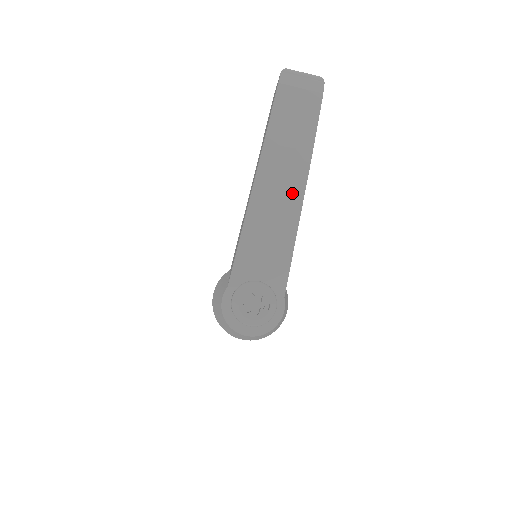
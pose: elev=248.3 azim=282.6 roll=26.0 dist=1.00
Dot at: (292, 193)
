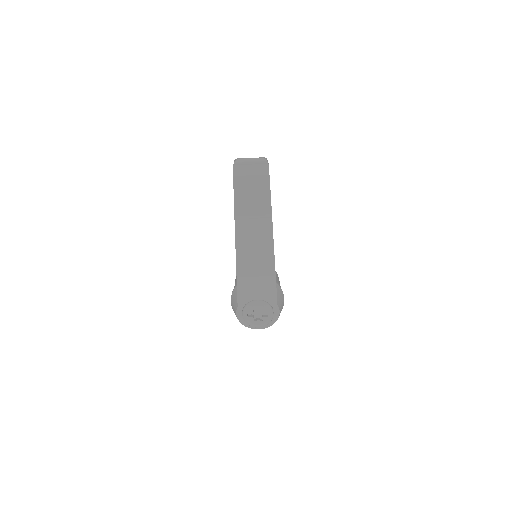
Dot at: (265, 246)
